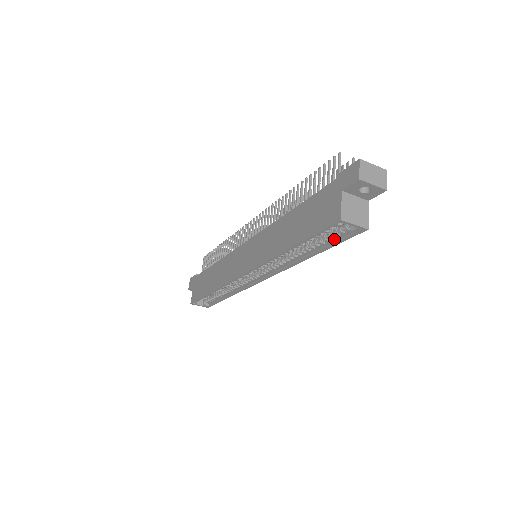
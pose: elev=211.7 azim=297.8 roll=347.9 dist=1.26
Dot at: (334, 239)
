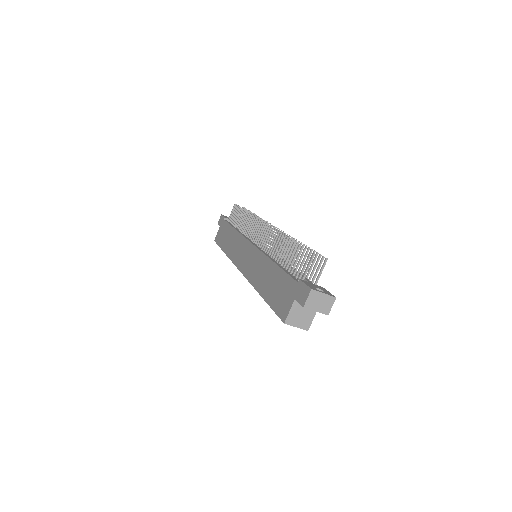
Dot at: occluded
